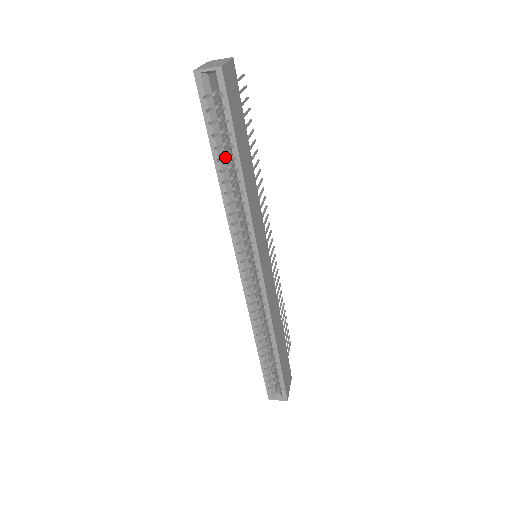
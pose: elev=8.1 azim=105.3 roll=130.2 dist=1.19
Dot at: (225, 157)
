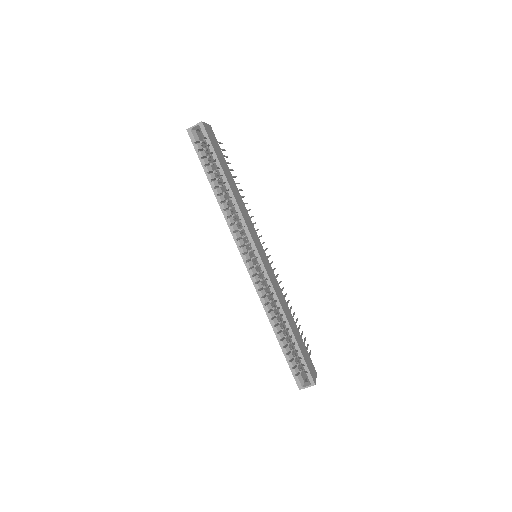
Dot at: (216, 180)
